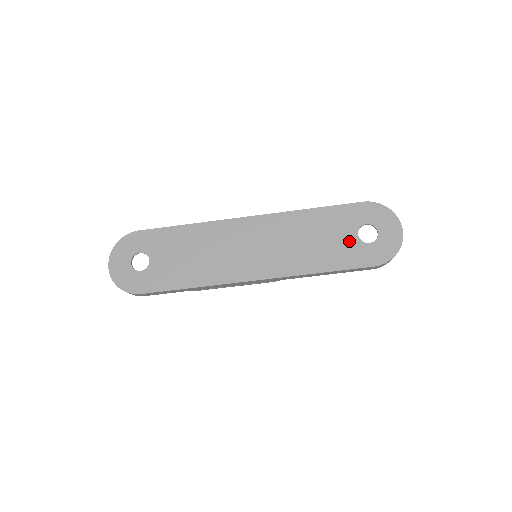
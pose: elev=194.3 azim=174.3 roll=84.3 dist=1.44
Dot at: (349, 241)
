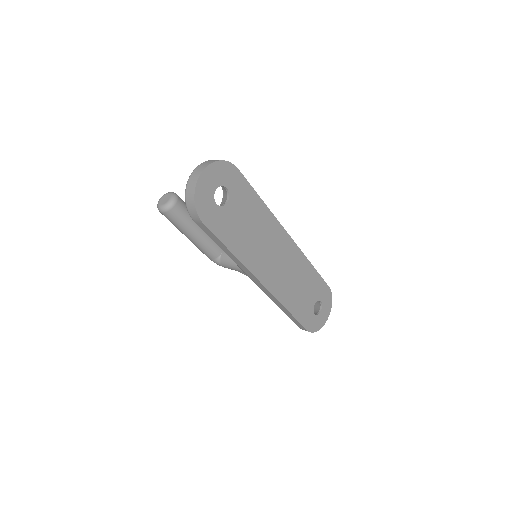
Dot at: (310, 304)
